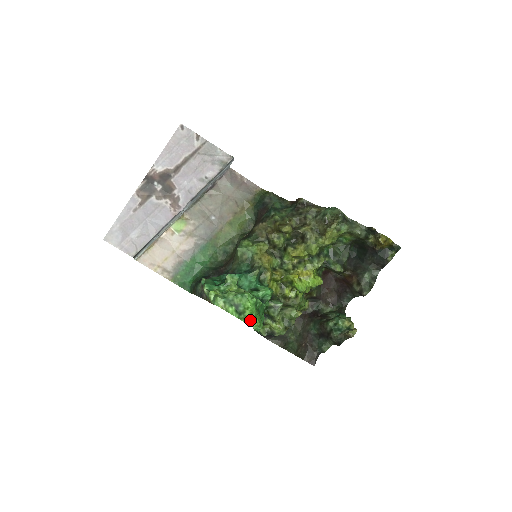
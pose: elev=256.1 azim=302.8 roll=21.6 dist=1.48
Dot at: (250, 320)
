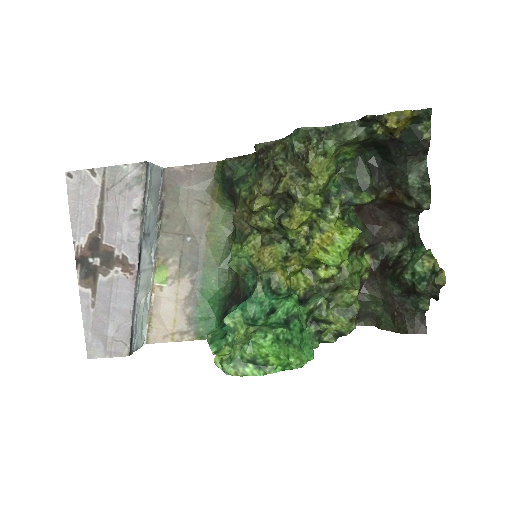
Dot at: (283, 364)
